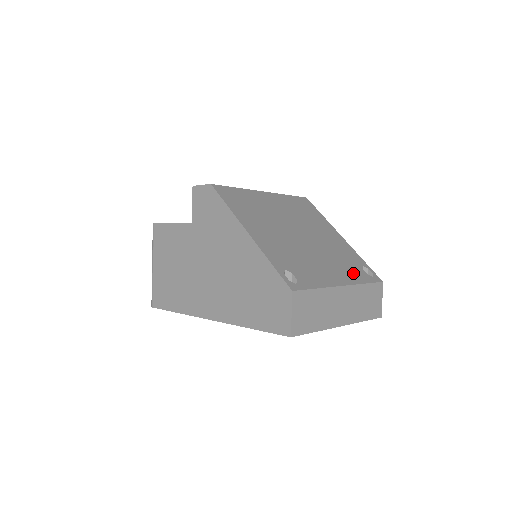
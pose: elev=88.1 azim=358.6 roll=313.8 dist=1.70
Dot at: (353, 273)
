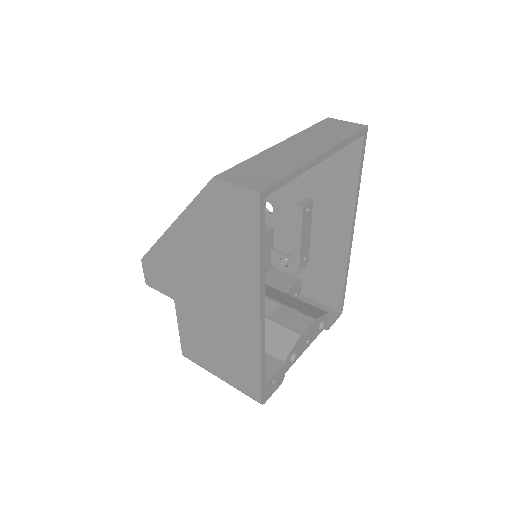
Dot at: occluded
